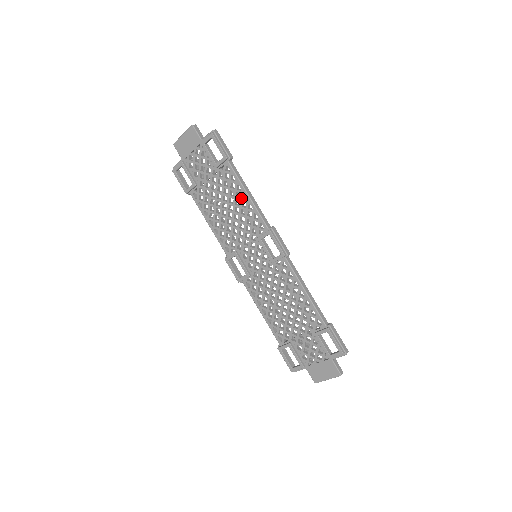
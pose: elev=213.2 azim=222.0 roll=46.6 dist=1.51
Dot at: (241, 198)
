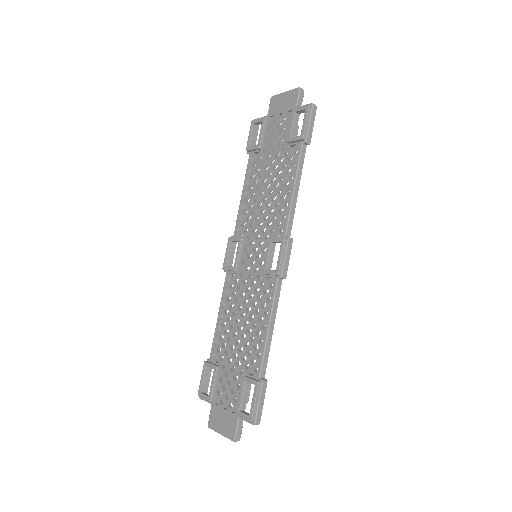
Dot at: (286, 188)
